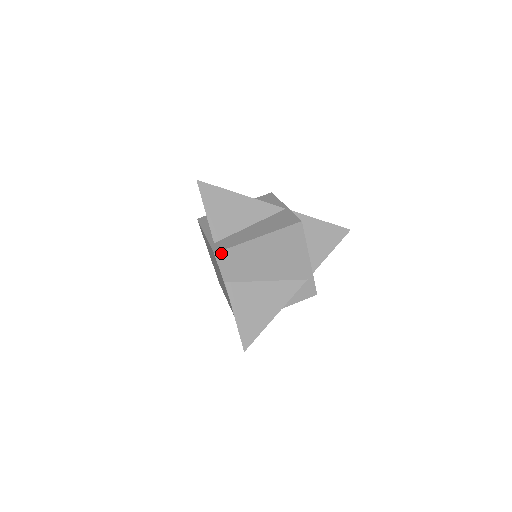
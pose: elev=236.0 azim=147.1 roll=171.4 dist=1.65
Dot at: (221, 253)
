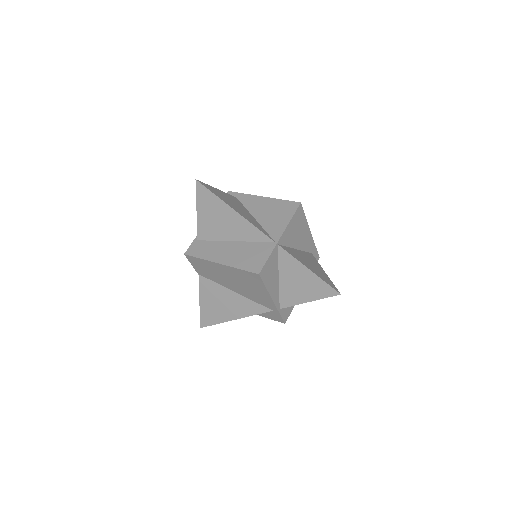
Dot at: (190, 257)
